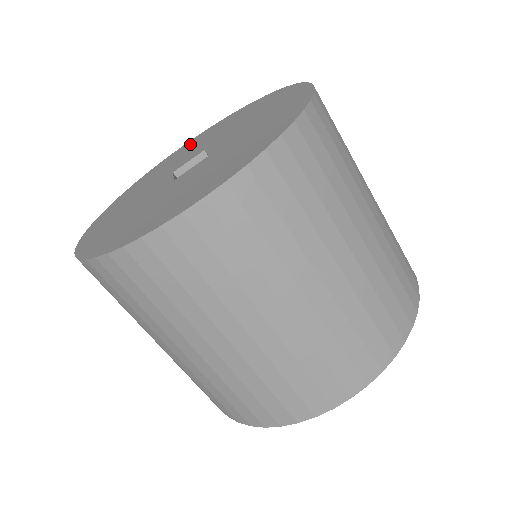
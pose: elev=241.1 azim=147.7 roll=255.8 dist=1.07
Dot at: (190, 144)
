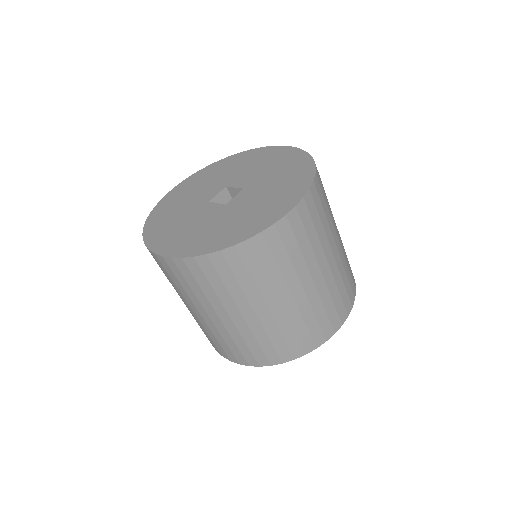
Dot at: (188, 185)
